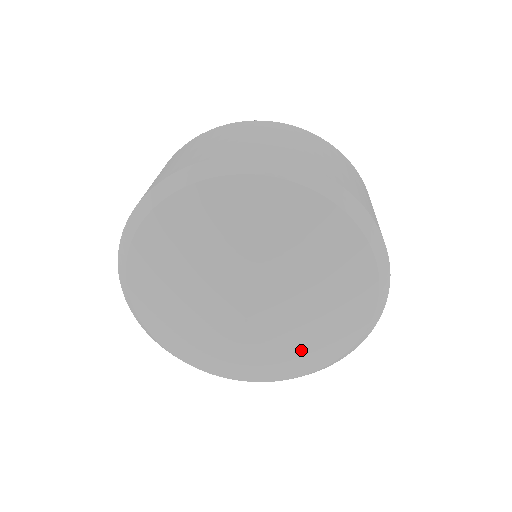
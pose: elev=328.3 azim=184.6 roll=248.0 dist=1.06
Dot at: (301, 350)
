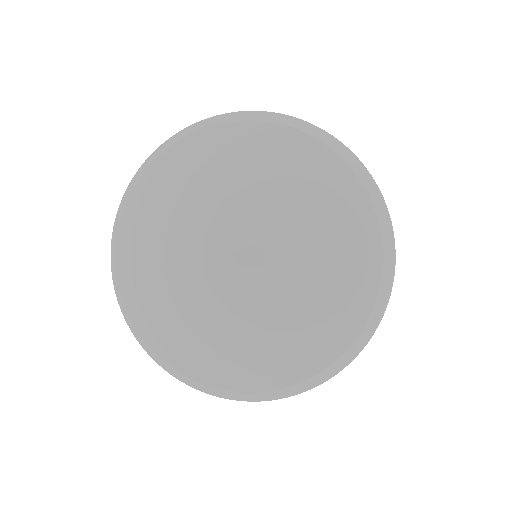
Dot at: (313, 309)
